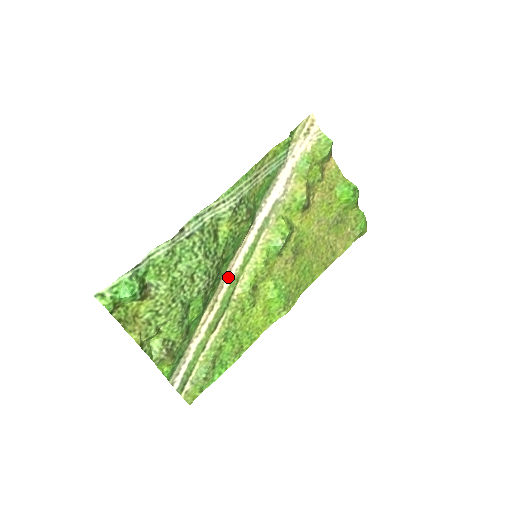
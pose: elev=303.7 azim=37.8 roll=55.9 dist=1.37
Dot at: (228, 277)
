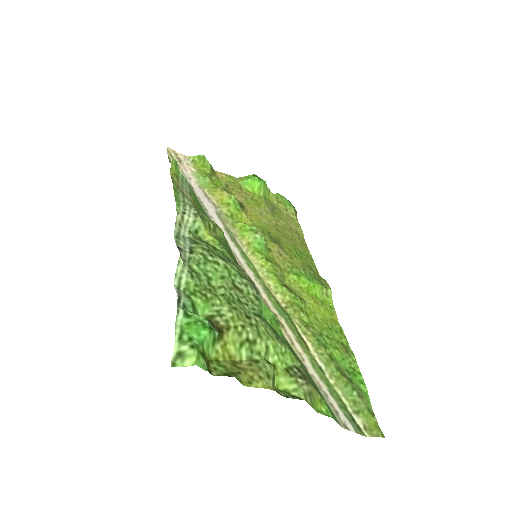
Dot at: (258, 290)
